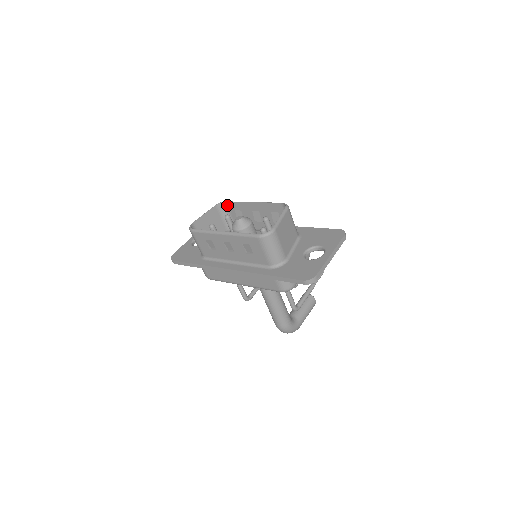
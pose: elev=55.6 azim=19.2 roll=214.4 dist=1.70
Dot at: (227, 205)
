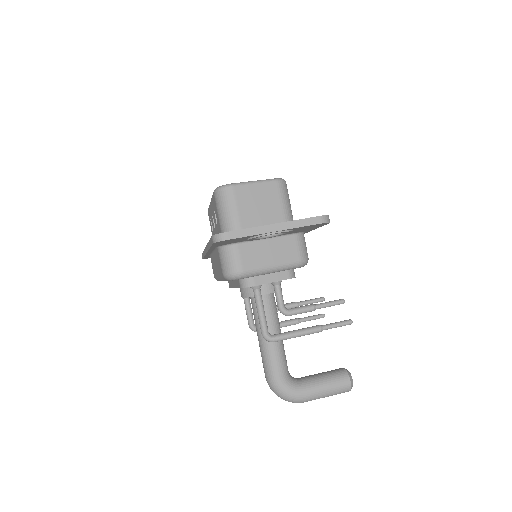
Dot at: occluded
